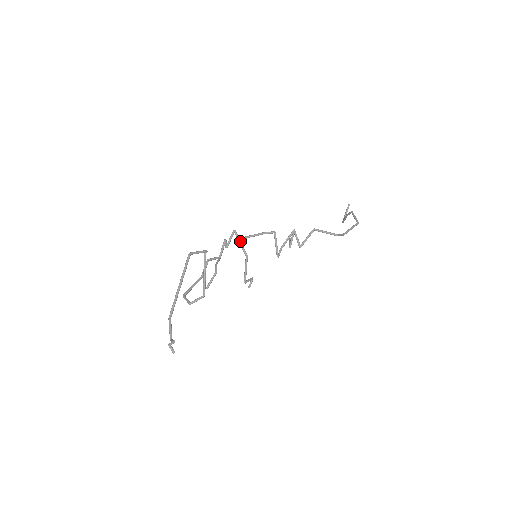
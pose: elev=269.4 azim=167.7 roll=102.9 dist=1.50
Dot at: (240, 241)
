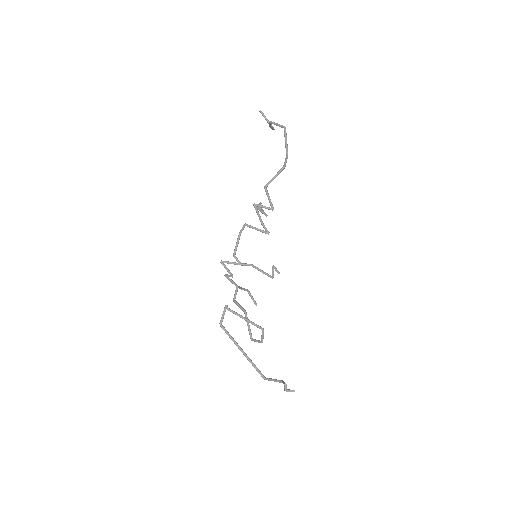
Dot at: (234, 263)
